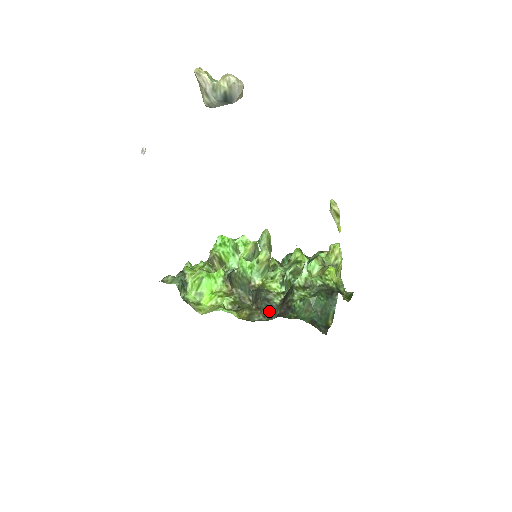
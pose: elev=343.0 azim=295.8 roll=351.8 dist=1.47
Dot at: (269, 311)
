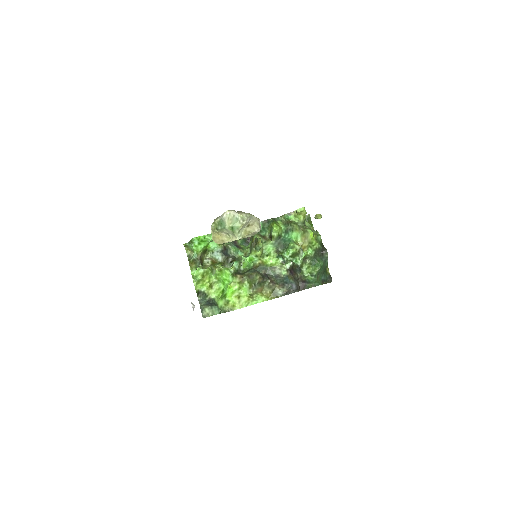
Dot at: (284, 282)
